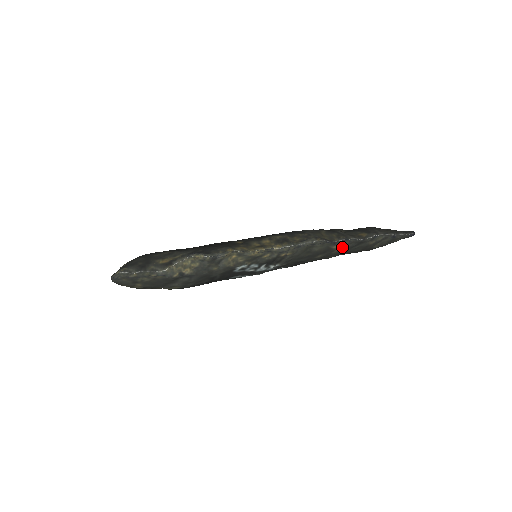
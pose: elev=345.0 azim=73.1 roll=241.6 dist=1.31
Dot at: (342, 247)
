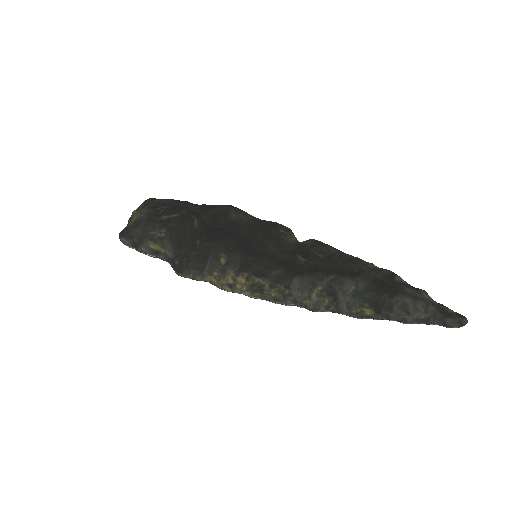
Dot at: occluded
